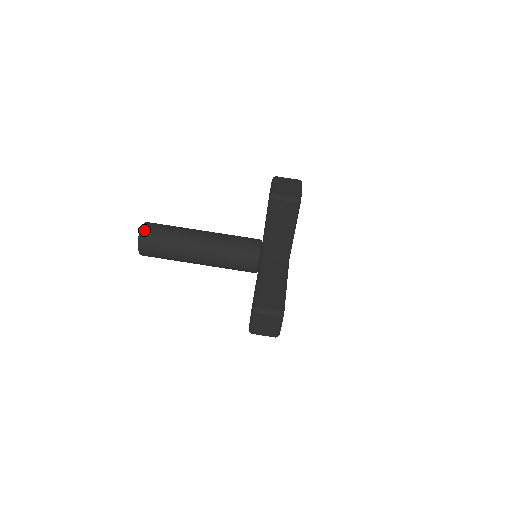
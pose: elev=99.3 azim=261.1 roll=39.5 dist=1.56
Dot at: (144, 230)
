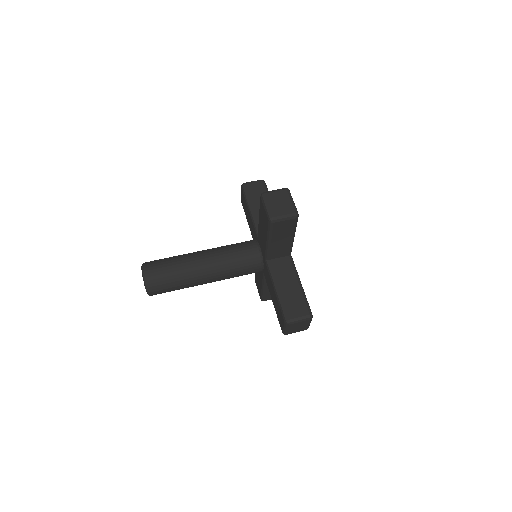
Dot at: (147, 276)
